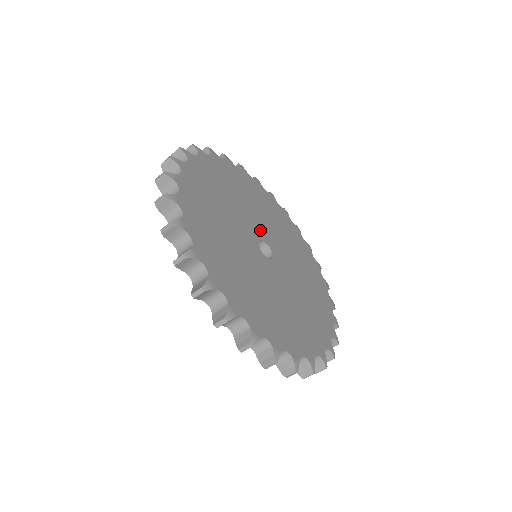
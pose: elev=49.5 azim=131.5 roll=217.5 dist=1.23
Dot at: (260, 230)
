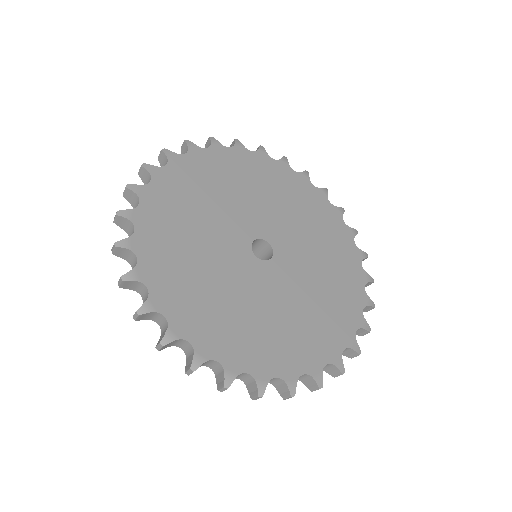
Dot at: (257, 225)
